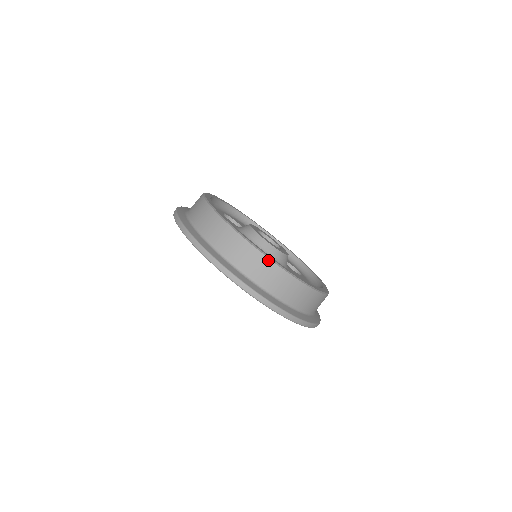
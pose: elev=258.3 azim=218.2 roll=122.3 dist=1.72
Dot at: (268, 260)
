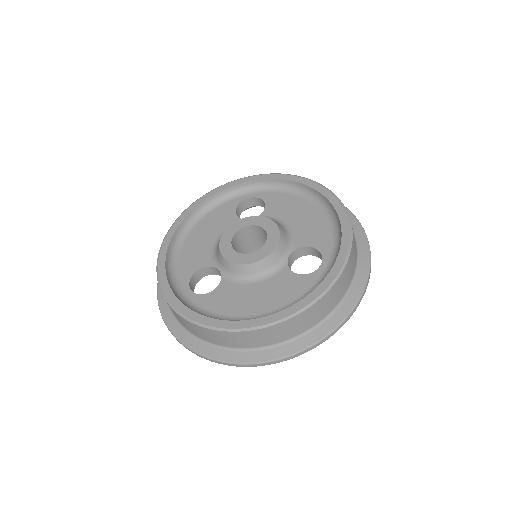
Dot at: (167, 303)
